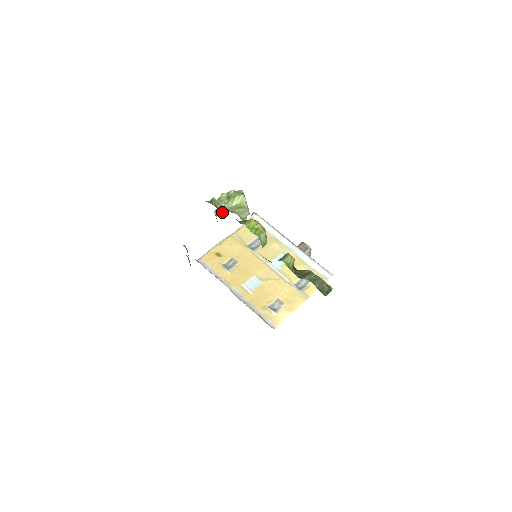
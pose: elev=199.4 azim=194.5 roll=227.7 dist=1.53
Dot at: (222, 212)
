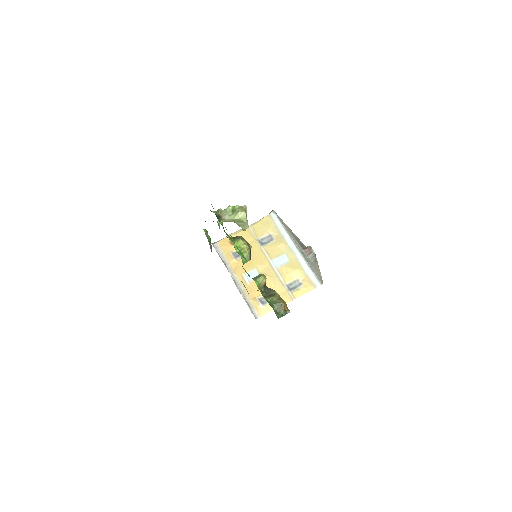
Dot at: (226, 221)
